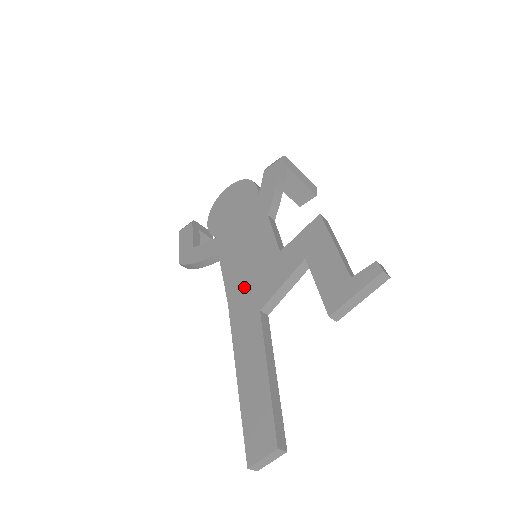
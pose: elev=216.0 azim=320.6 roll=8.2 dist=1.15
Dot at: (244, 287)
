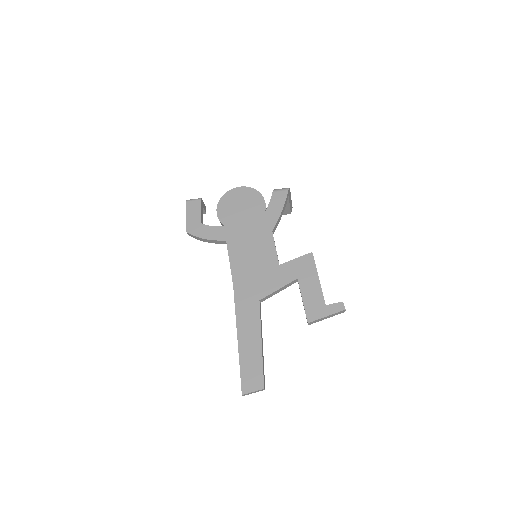
Dot at: (248, 278)
